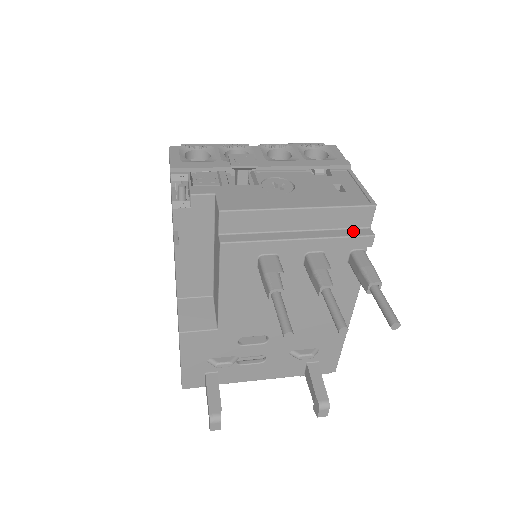
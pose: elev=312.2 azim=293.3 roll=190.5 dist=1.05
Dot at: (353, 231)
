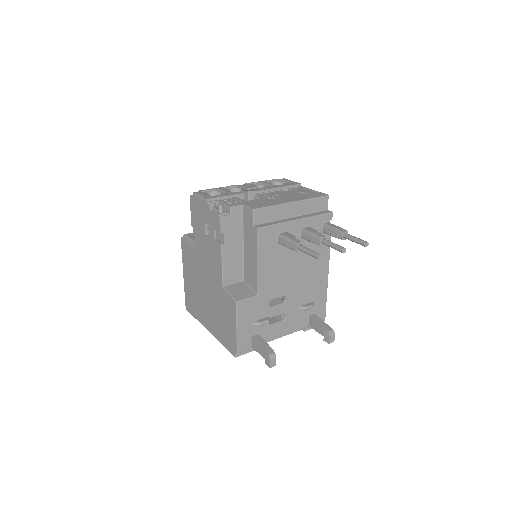
Dot at: (321, 212)
